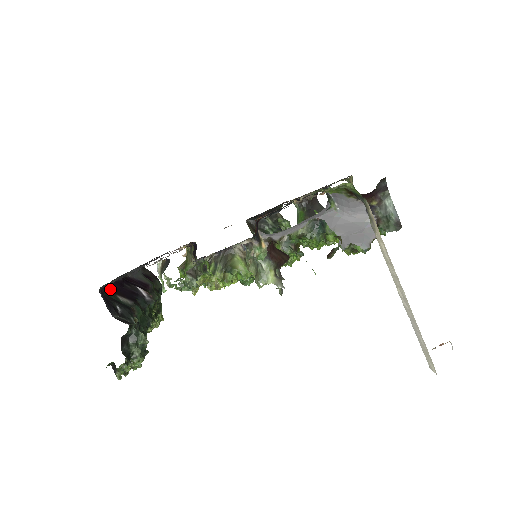
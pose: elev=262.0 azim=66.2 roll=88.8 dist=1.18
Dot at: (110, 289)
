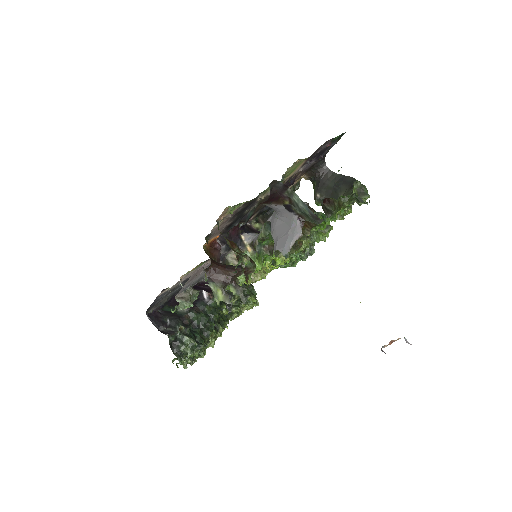
Dot at: (173, 302)
